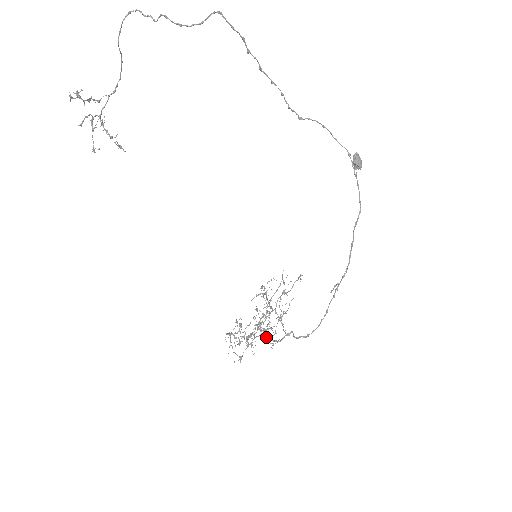
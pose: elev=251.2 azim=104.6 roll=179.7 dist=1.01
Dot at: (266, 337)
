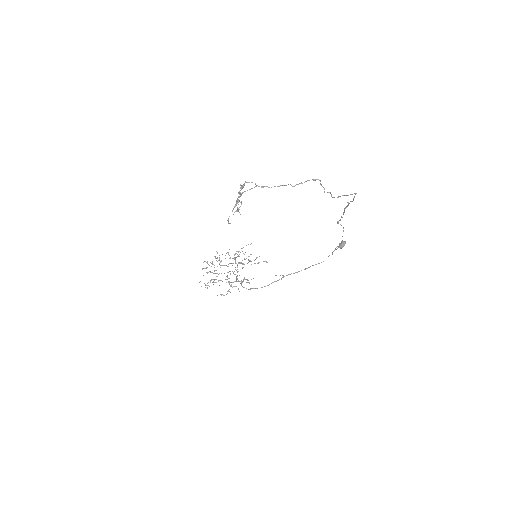
Dot at: occluded
